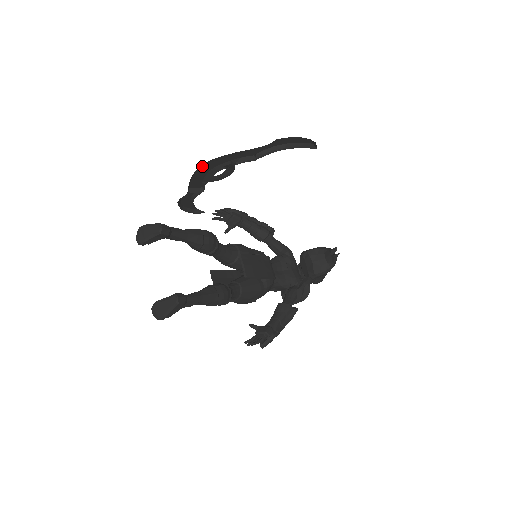
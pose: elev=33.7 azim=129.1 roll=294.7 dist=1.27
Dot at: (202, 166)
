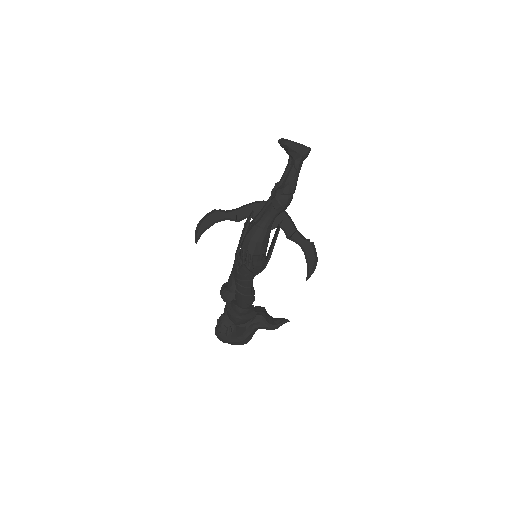
Dot at: occluded
